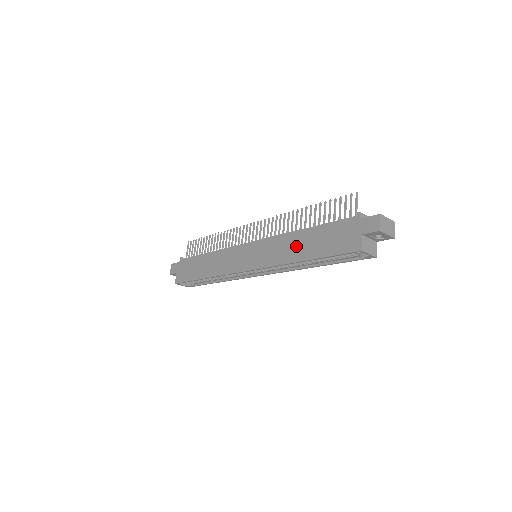
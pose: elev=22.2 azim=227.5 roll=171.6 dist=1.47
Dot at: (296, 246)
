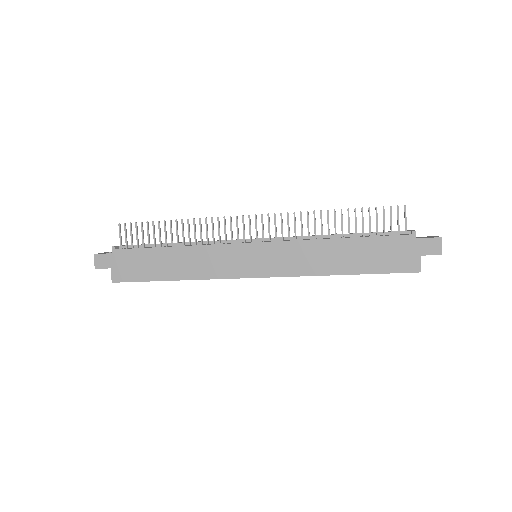
Dot at: (331, 257)
